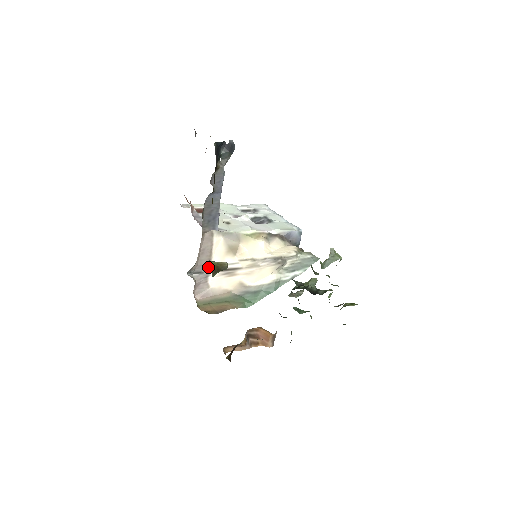
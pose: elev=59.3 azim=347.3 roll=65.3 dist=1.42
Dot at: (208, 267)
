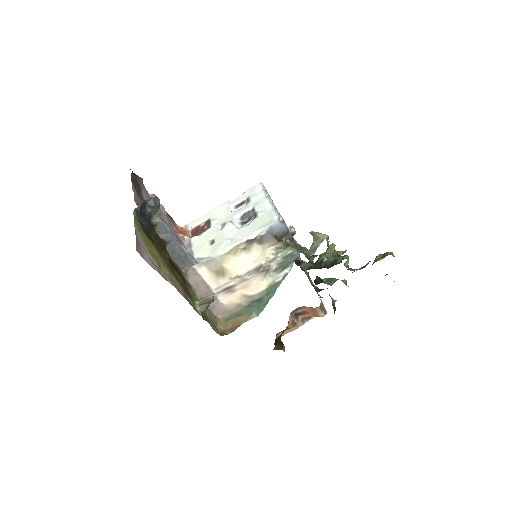
Dot at: (211, 292)
